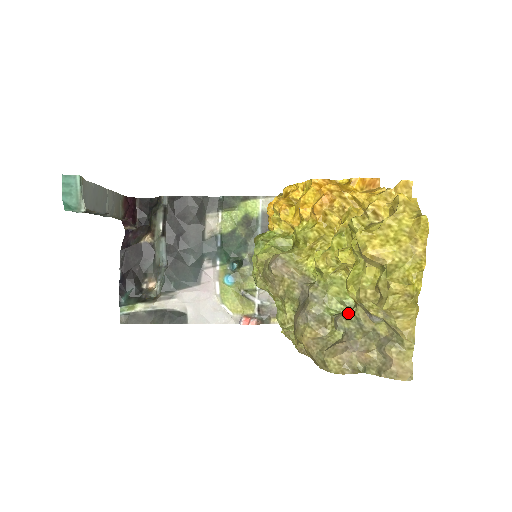
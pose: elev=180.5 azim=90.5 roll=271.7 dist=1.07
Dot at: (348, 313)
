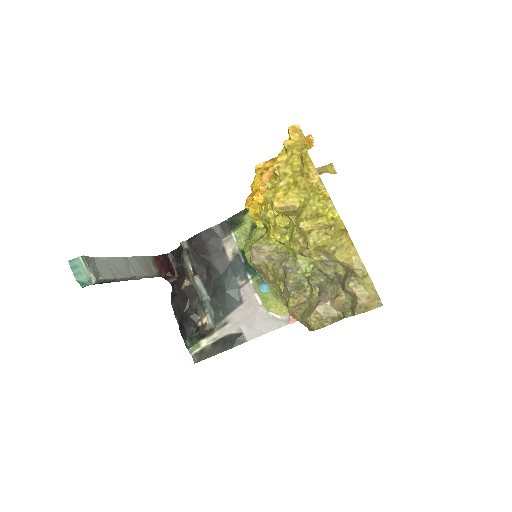
Dot at: (312, 269)
